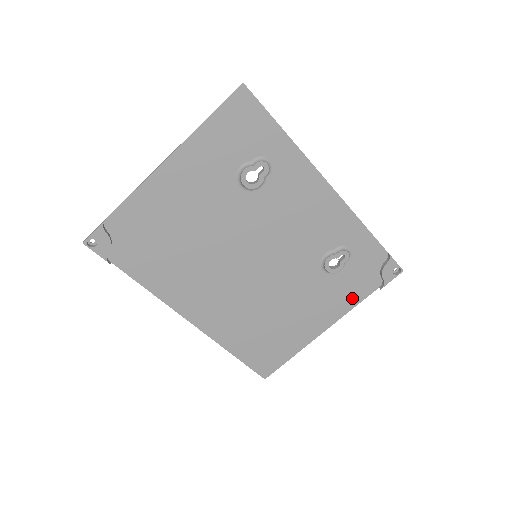
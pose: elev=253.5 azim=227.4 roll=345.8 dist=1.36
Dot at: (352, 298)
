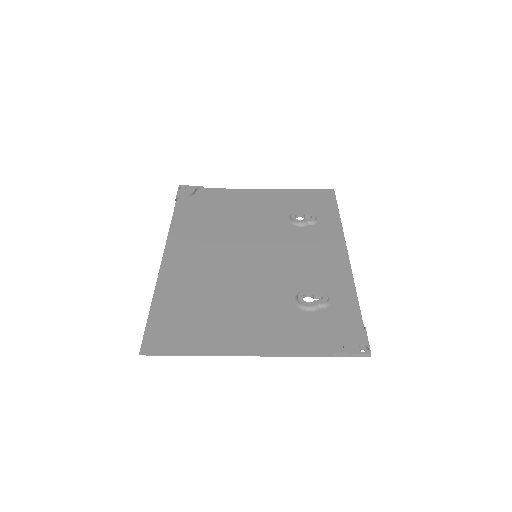
Dot at: (299, 345)
